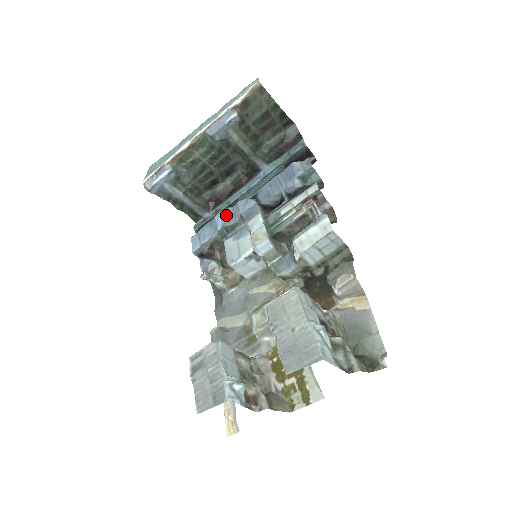
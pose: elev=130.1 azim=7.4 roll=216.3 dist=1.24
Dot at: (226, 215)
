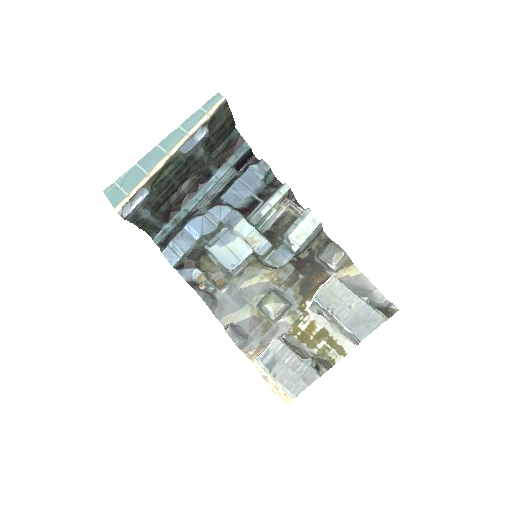
Dot at: (200, 224)
